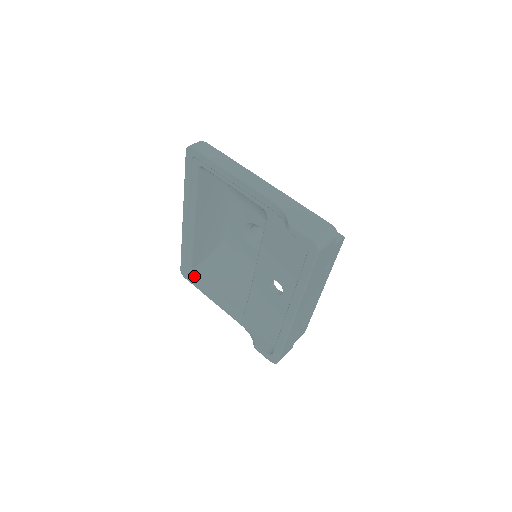
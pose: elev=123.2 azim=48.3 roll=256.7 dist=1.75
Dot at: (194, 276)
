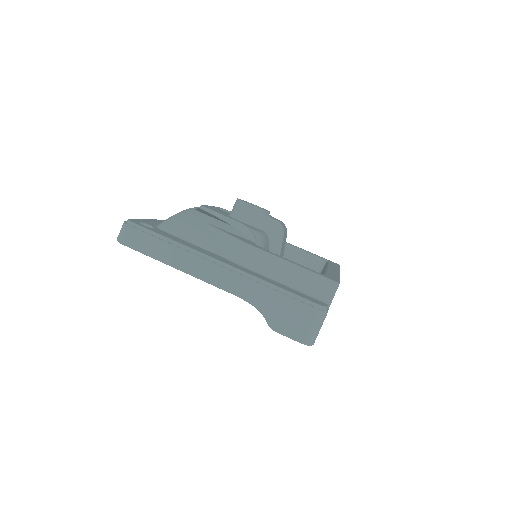
Dot at: occluded
